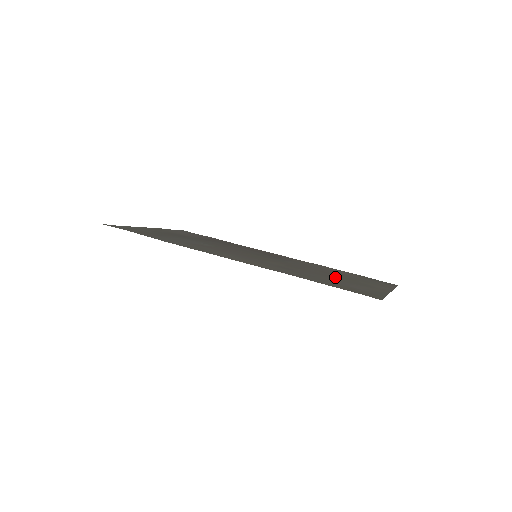
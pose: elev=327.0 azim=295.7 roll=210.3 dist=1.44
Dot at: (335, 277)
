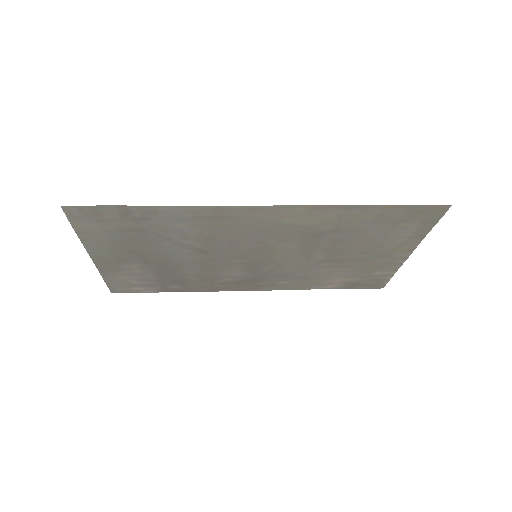
Dot at: (355, 252)
